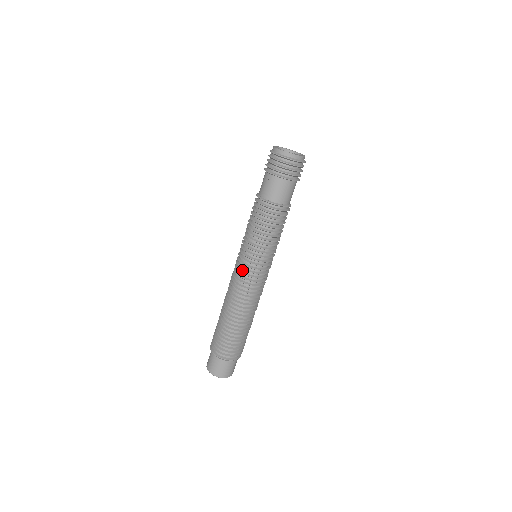
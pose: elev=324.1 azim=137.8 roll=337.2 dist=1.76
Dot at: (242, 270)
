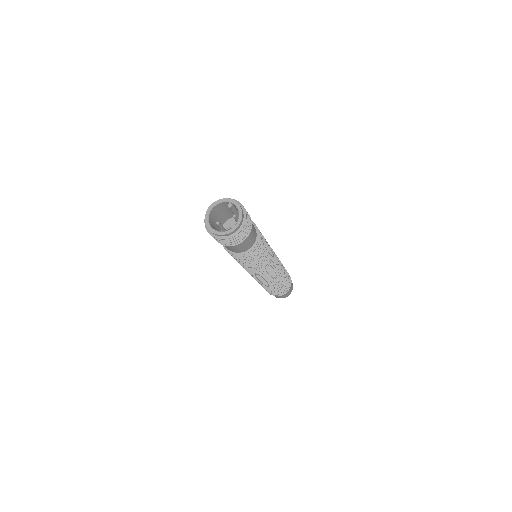
Dot at: (254, 274)
